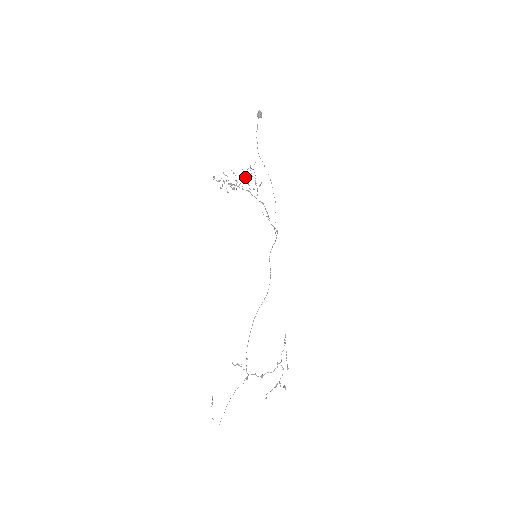
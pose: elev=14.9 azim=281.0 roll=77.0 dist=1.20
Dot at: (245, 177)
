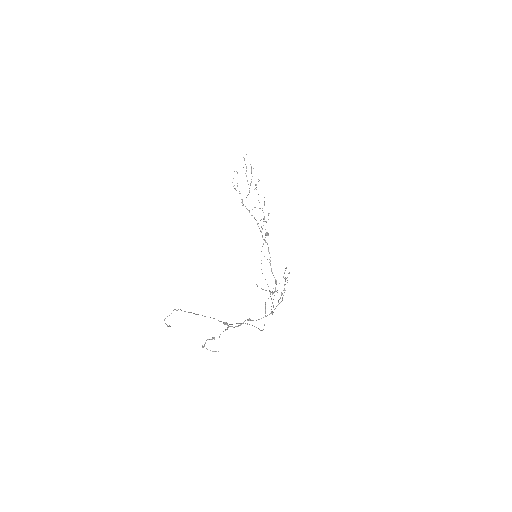
Dot at: (259, 180)
